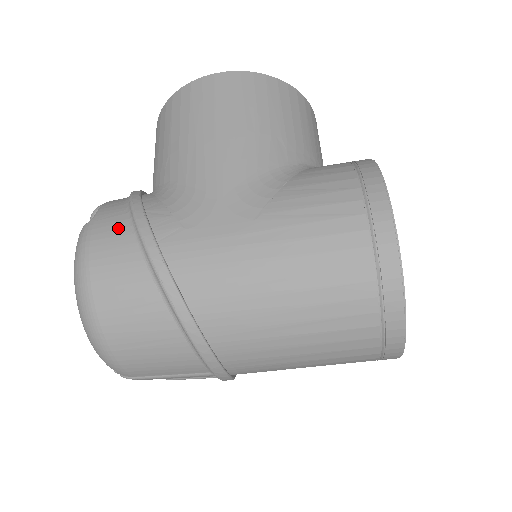
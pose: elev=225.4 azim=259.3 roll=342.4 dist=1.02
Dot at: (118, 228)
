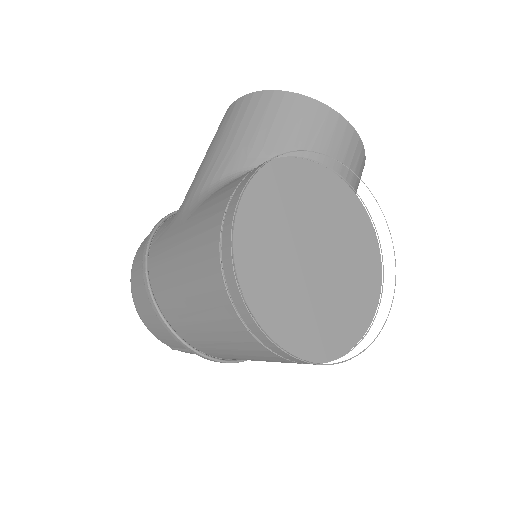
Dot at: occluded
